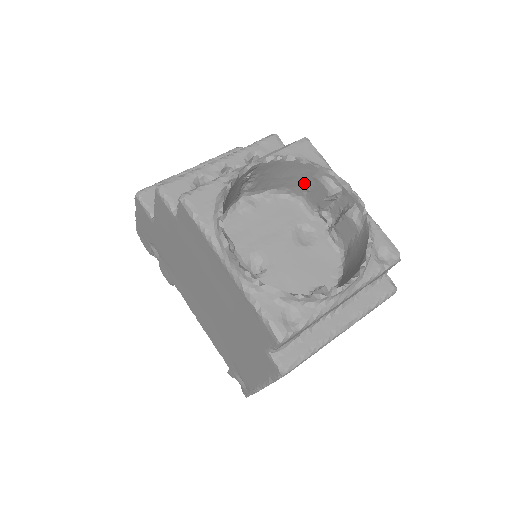
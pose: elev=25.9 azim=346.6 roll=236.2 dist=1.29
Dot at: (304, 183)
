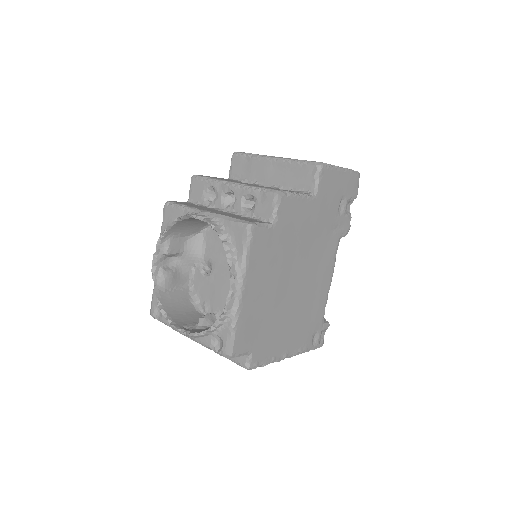
Dot at: occluded
